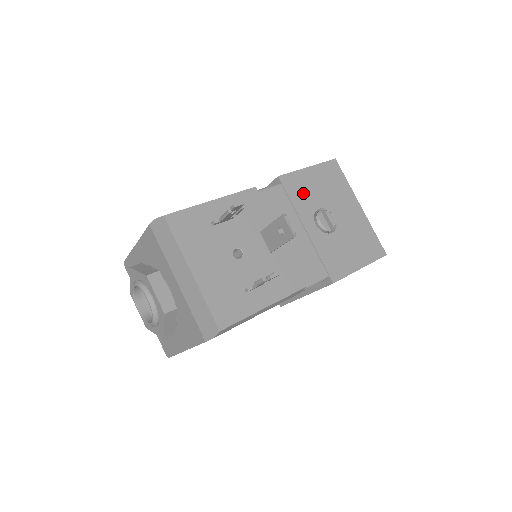
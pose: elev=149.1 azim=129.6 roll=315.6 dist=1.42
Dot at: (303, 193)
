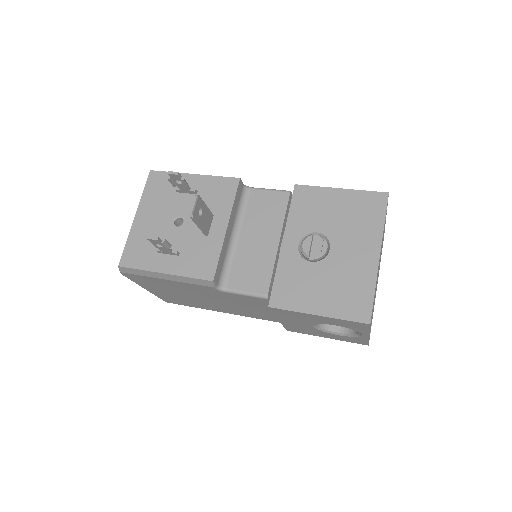
Dot at: (310, 210)
